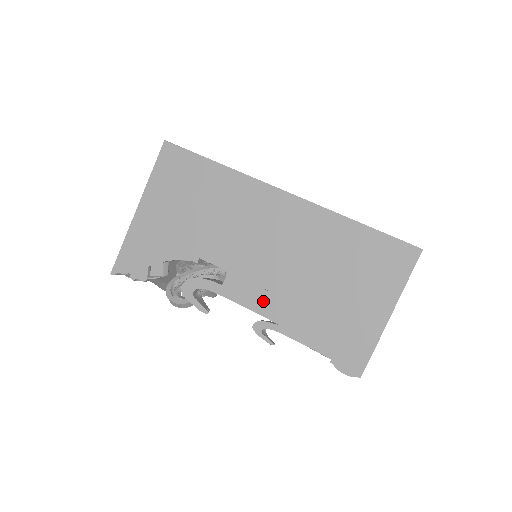
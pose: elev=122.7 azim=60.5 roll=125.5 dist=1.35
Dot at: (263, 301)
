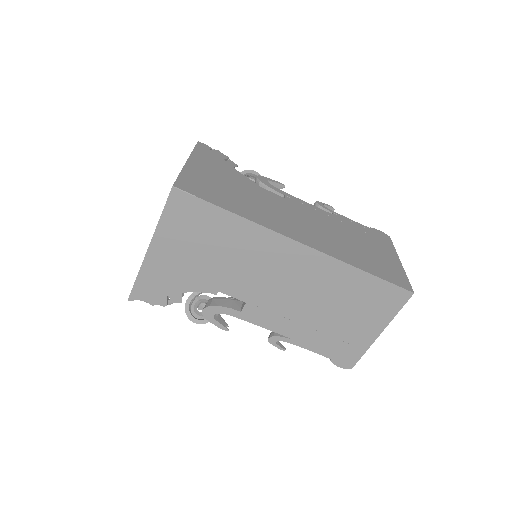
Dot at: (278, 323)
